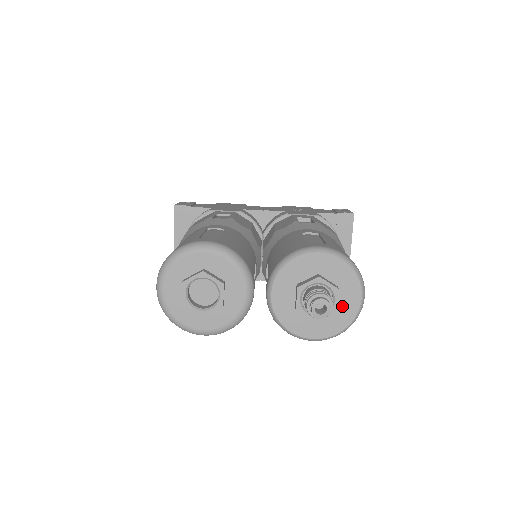
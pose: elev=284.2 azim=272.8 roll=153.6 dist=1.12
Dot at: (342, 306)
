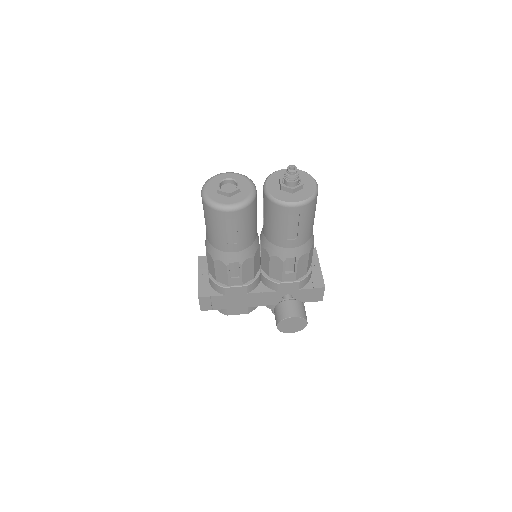
Dot at: (306, 187)
